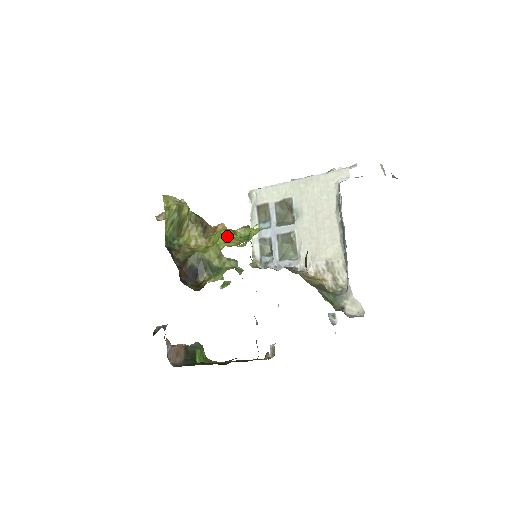
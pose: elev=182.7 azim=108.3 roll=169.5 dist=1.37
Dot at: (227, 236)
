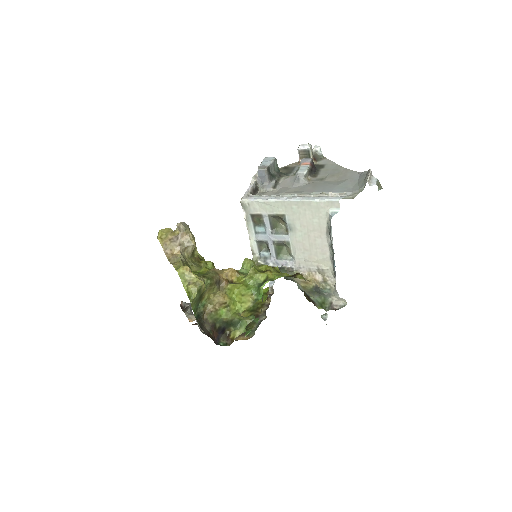
Dot at: (241, 295)
